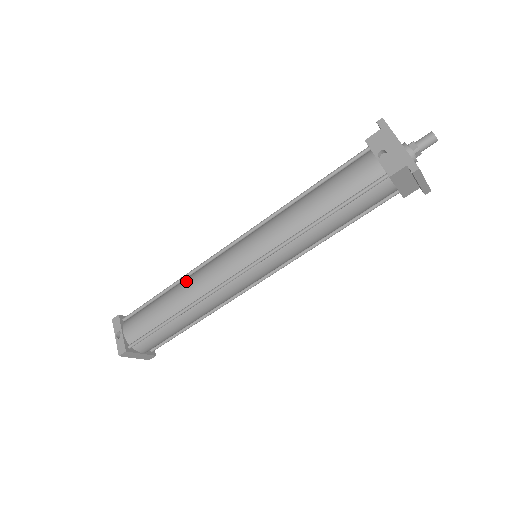
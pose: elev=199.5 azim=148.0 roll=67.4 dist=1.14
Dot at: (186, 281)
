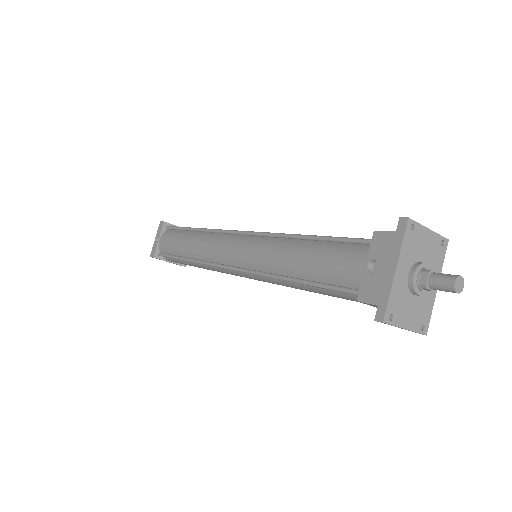
Dot at: (202, 236)
